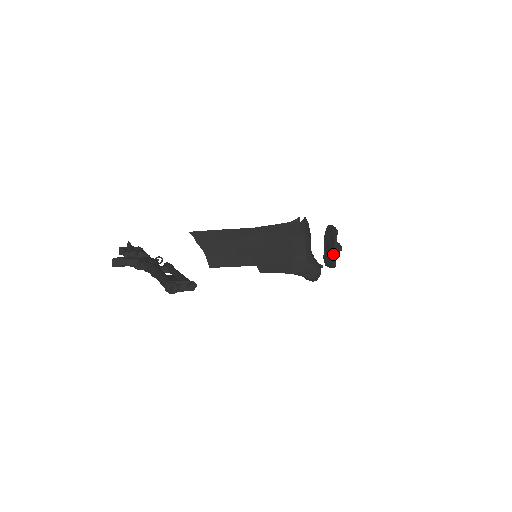
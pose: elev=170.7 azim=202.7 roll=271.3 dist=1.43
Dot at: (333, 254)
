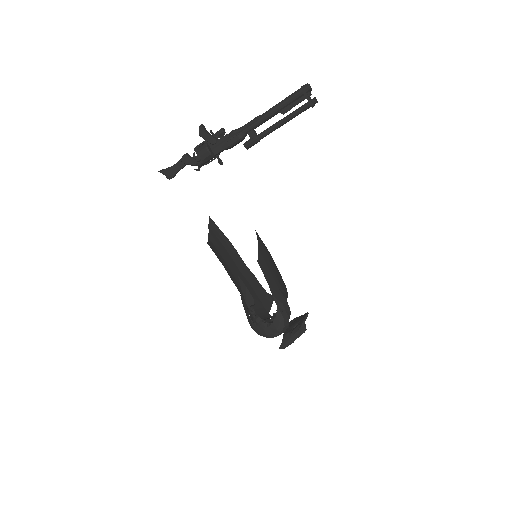
Dot at: (305, 316)
